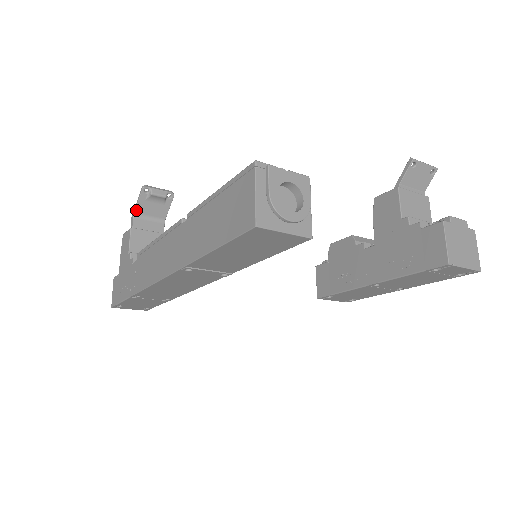
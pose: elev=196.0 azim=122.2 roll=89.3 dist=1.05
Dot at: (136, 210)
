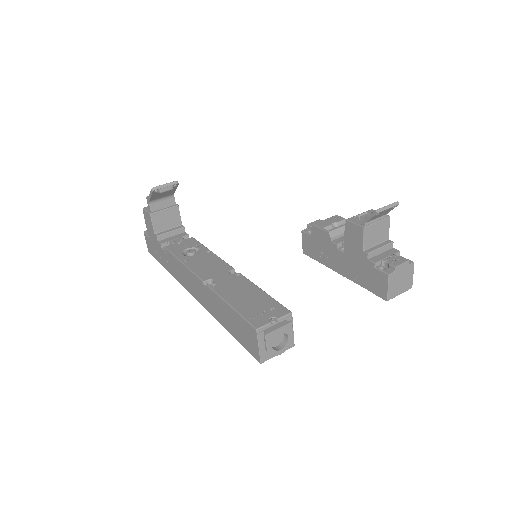
Dot at: (150, 200)
